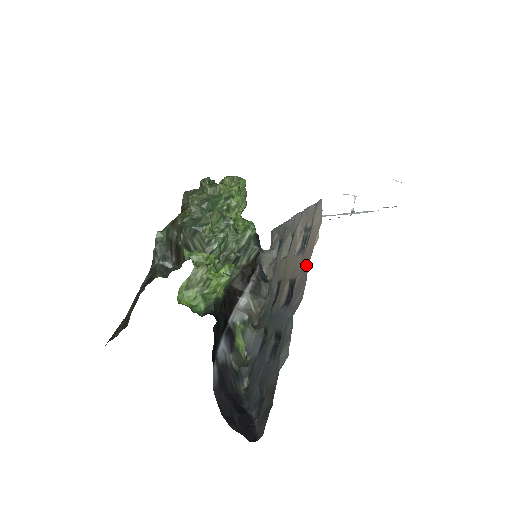
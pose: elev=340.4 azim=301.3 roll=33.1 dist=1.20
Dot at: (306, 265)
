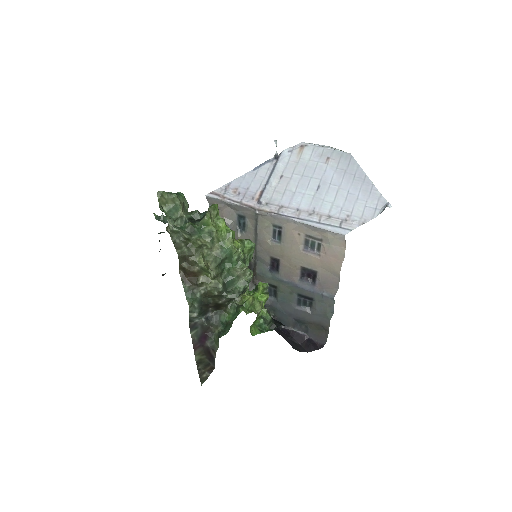
Dot at: (335, 271)
